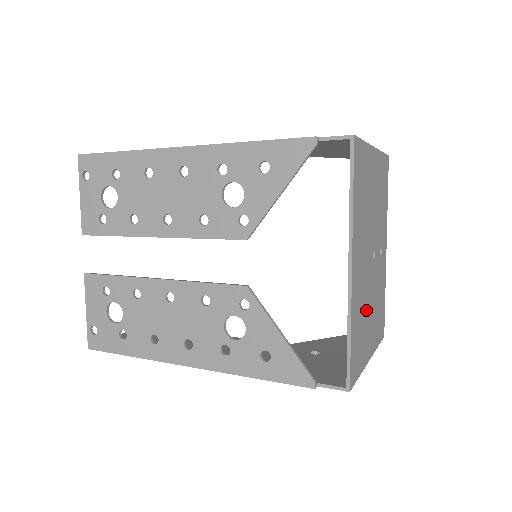
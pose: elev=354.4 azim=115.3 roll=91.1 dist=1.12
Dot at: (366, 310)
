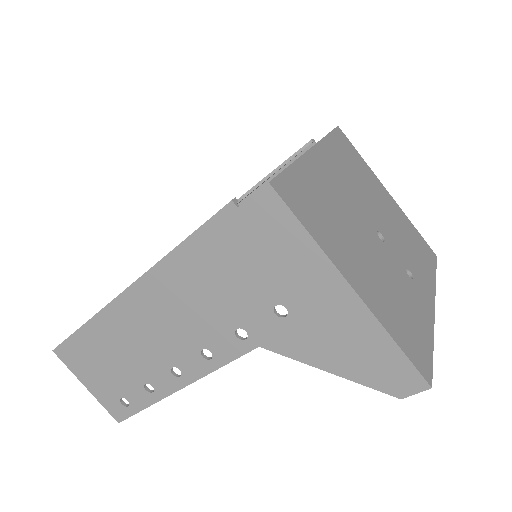
Dot at: (347, 229)
